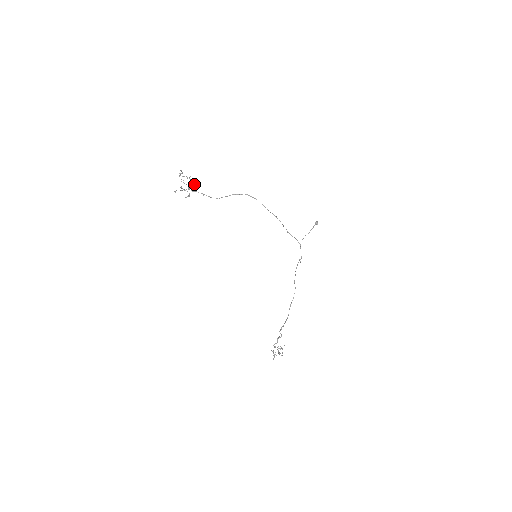
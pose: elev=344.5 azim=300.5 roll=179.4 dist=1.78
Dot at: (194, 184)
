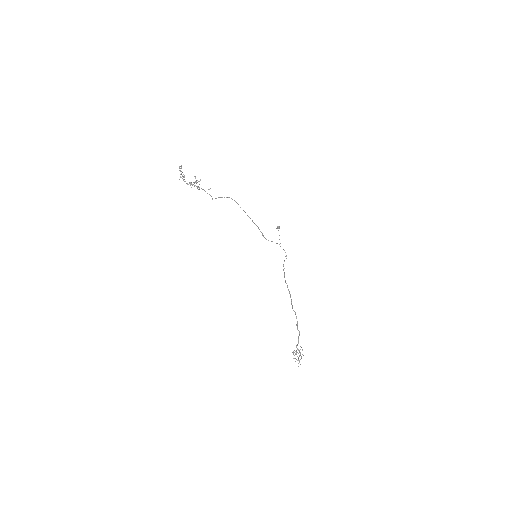
Dot at: (190, 183)
